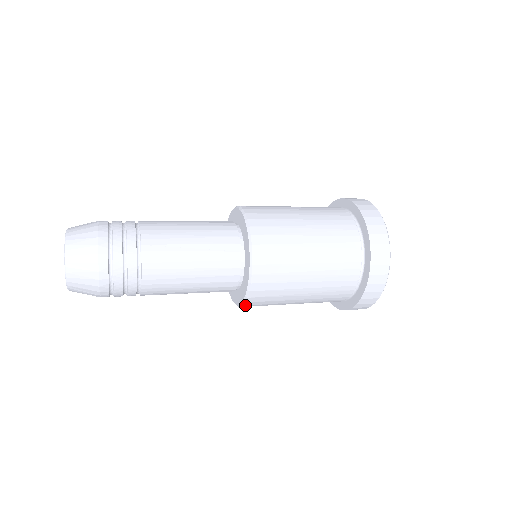
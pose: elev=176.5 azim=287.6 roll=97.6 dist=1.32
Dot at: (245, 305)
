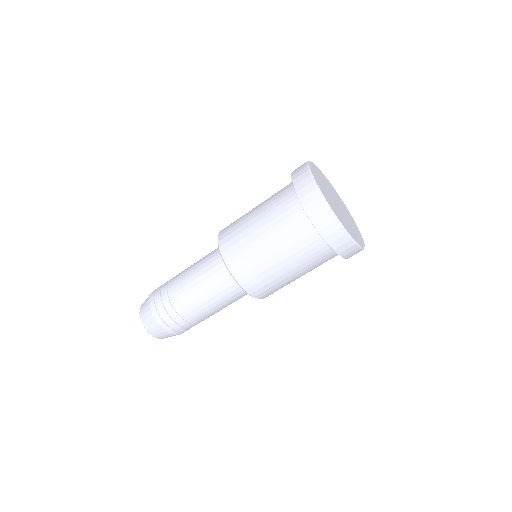
Dot at: (259, 298)
